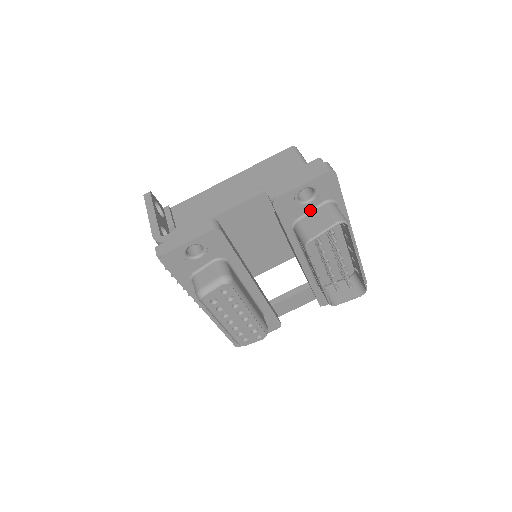
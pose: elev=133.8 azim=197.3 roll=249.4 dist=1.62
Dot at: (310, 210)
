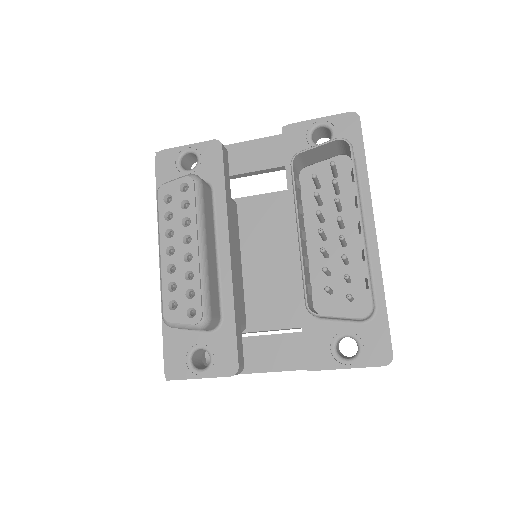
Dot at: occluded
